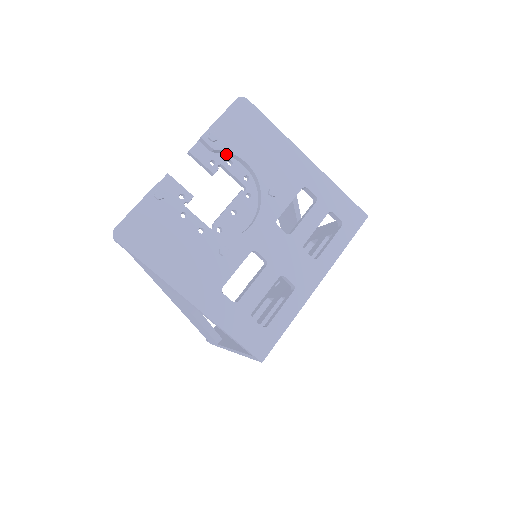
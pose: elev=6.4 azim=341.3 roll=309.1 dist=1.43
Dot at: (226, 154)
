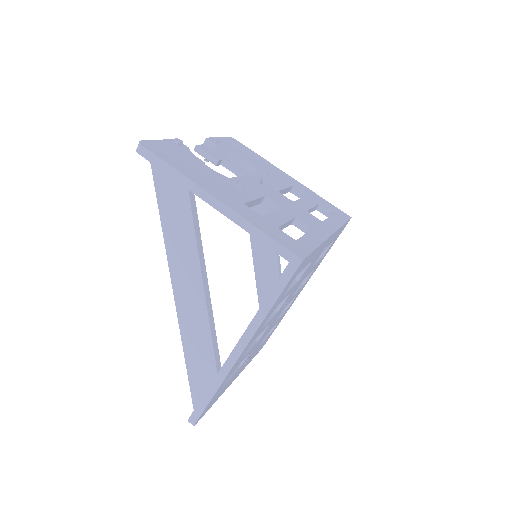
Dot at: (226, 156)
